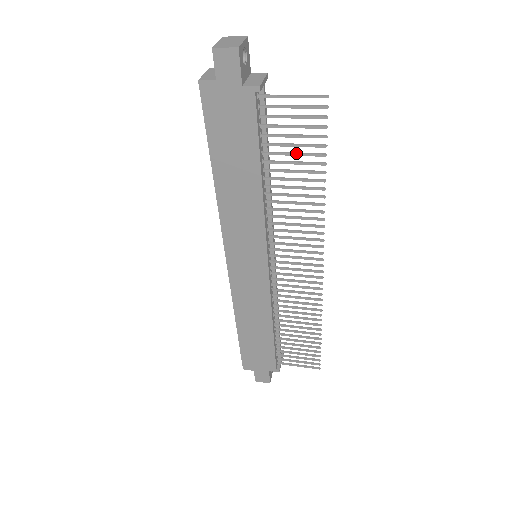
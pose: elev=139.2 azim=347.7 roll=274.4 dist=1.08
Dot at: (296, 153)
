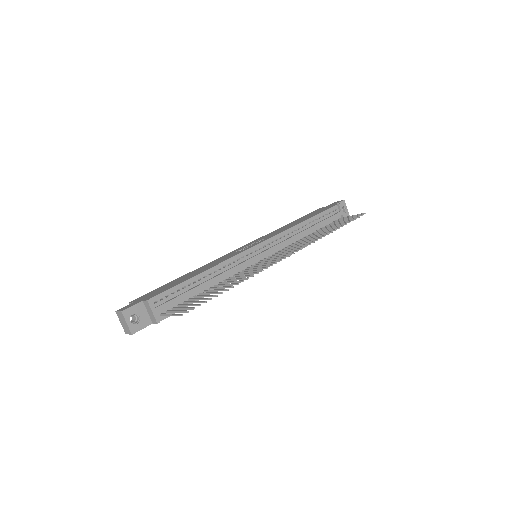
Dot at: occluded
